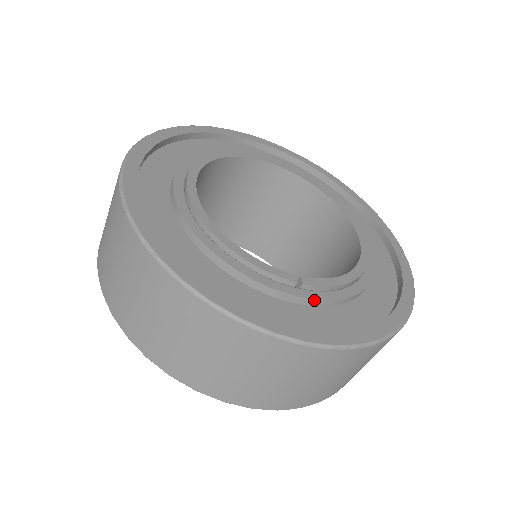
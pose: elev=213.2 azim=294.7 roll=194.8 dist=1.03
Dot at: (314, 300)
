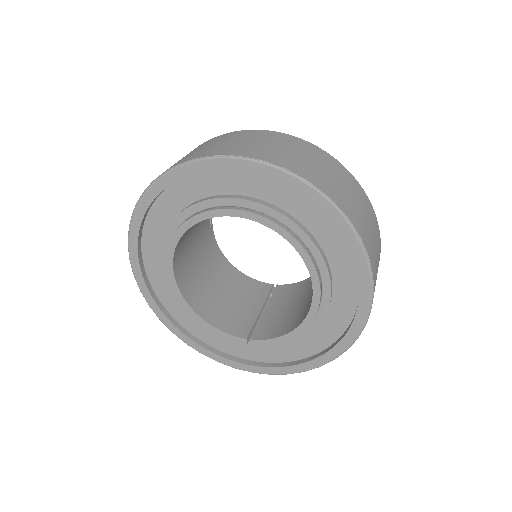
Dot at: (262, 349)
